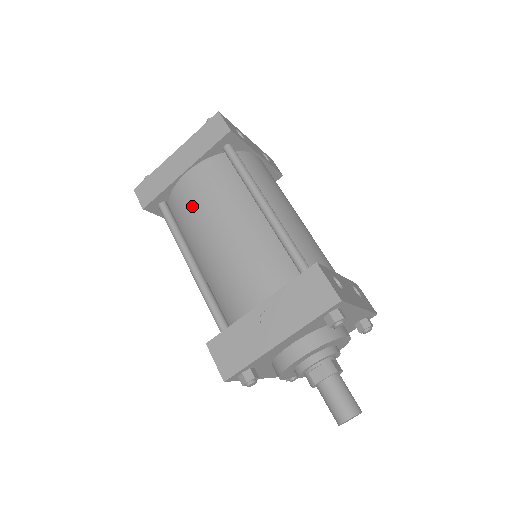
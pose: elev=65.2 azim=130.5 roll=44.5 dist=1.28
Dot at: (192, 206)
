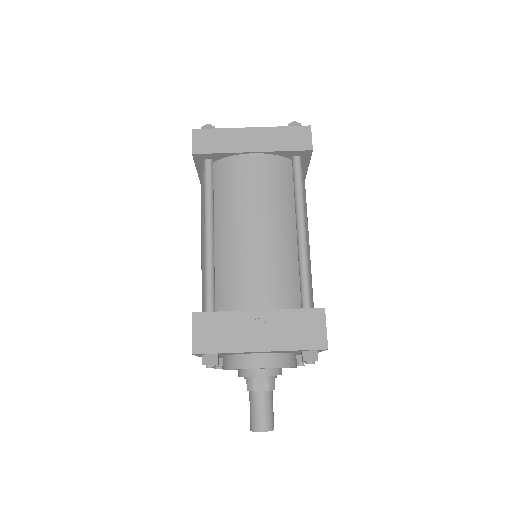
Dot at: (241, 186)
